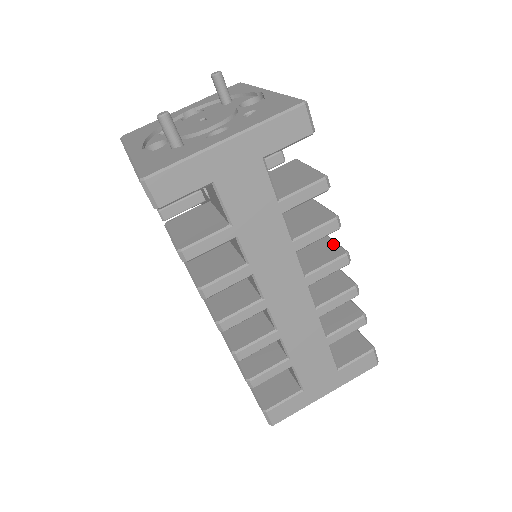
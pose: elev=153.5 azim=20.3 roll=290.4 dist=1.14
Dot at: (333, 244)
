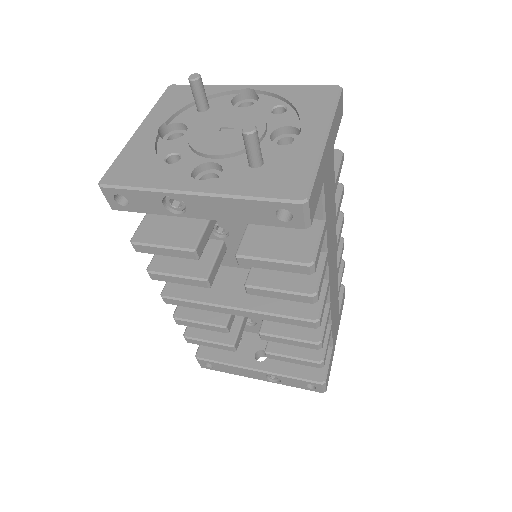
Dot at: occluded
